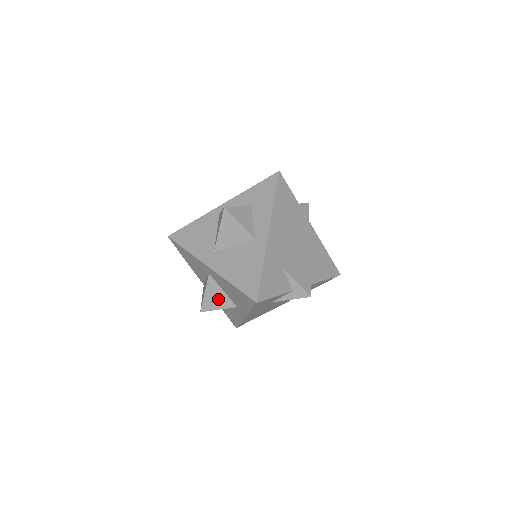
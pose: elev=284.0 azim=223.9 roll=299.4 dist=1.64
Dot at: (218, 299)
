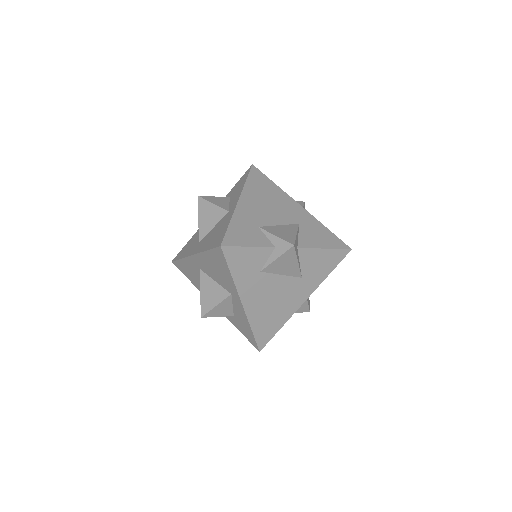
Dot at: (213, 294)
